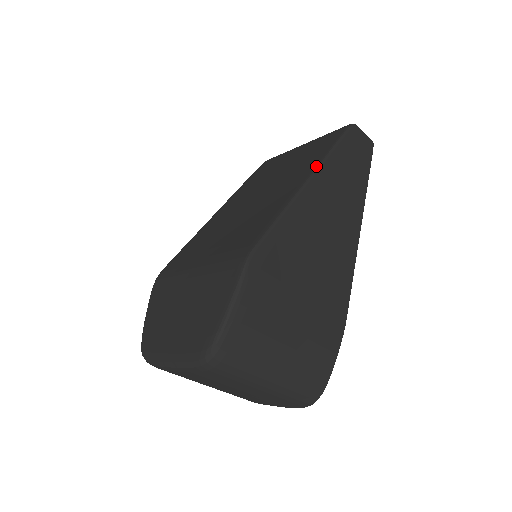
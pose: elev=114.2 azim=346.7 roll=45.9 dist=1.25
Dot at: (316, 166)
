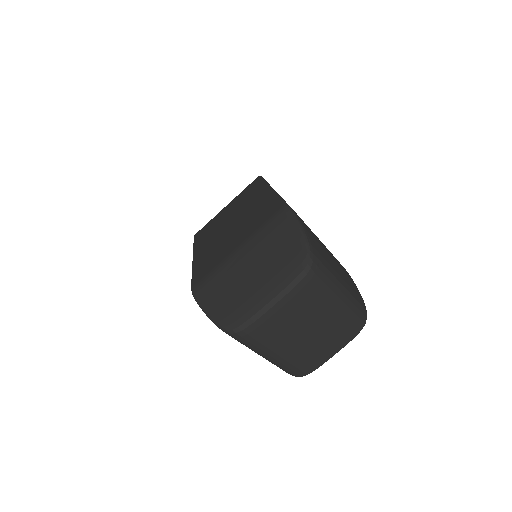
Dot at: (267, 185)
